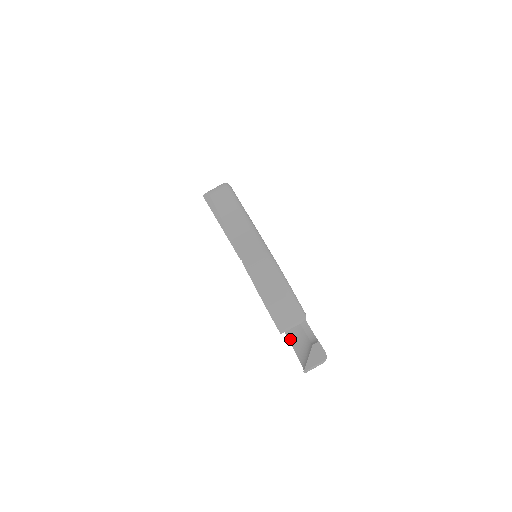
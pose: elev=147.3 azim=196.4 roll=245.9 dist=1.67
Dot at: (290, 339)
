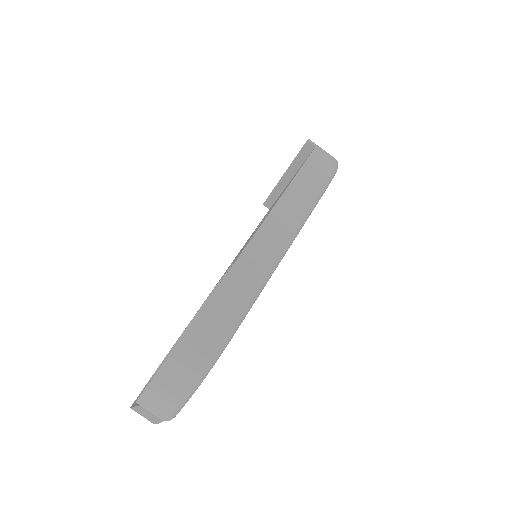
Dot at: occluded
